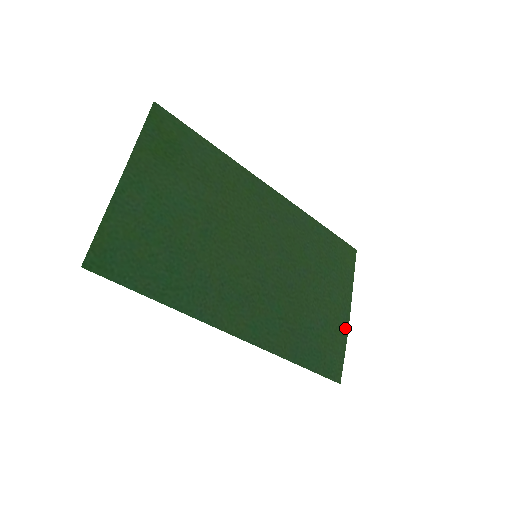
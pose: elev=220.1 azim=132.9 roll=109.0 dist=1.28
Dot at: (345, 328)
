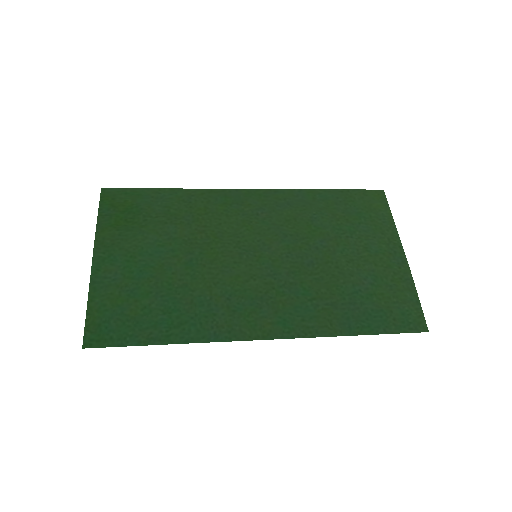
Dot at: (405, 272)
